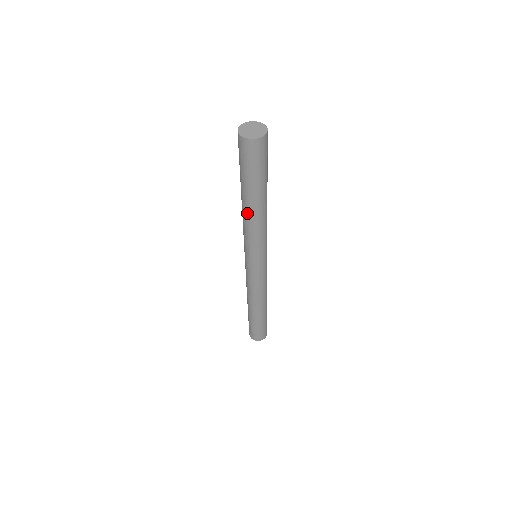
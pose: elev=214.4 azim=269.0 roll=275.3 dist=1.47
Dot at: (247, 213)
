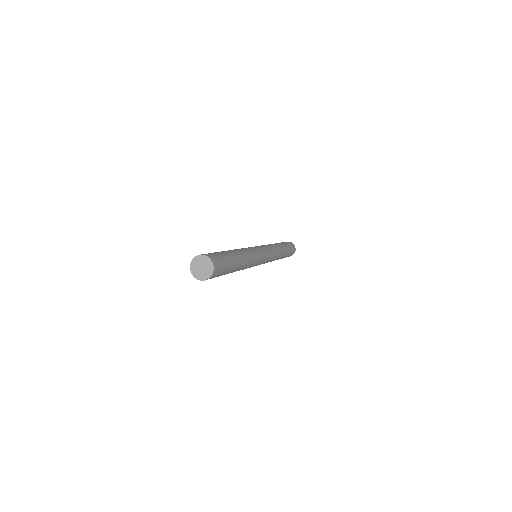
Dot at: occluded
